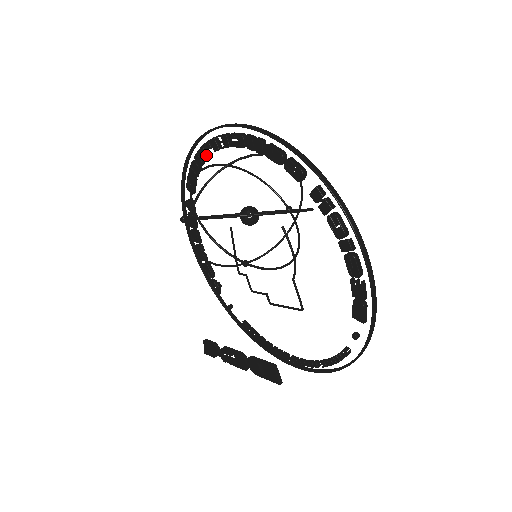
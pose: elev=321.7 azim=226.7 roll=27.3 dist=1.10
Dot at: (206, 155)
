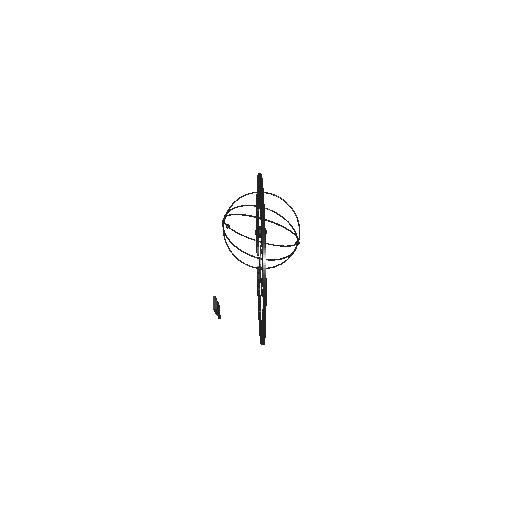
Dot at: (257, 200)
